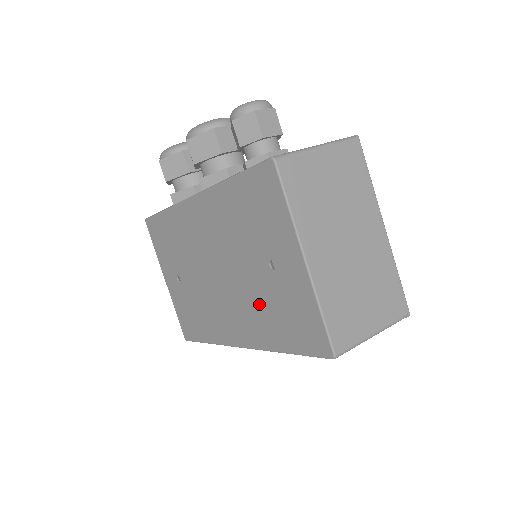
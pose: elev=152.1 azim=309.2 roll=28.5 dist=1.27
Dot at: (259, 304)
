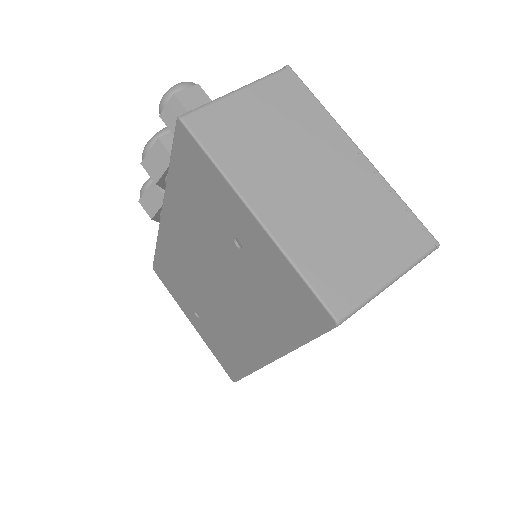
Dot at: (253, 299)
